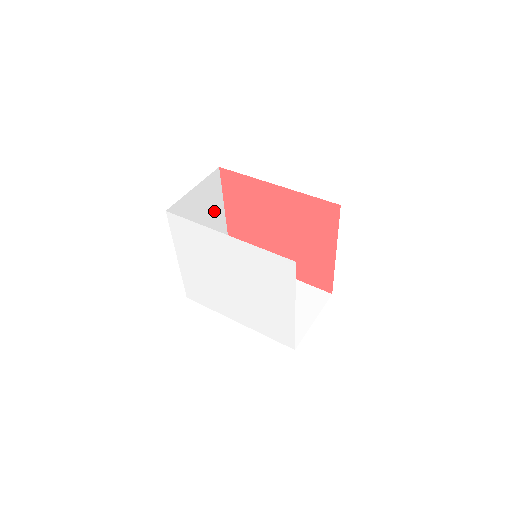
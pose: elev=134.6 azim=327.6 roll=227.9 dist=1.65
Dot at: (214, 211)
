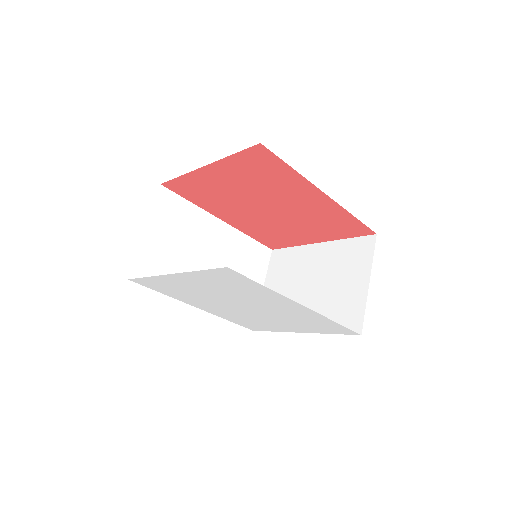
Dot at: occluded
